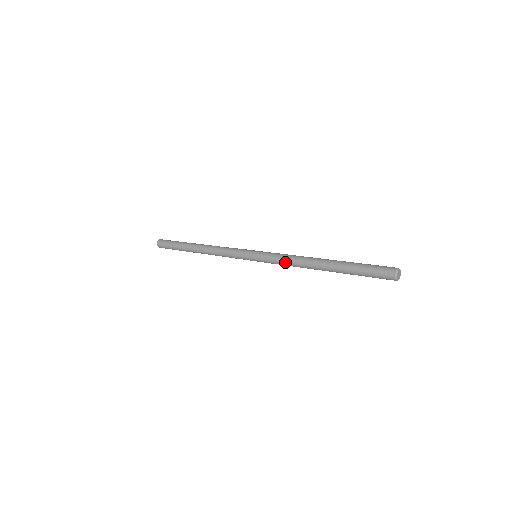
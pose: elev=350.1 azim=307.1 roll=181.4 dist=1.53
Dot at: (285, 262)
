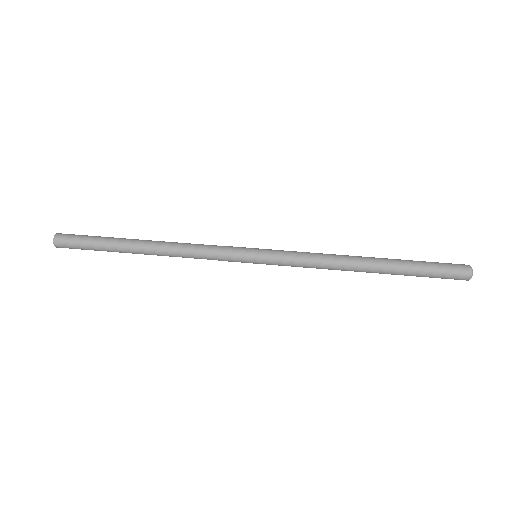
Dot at: occluded
